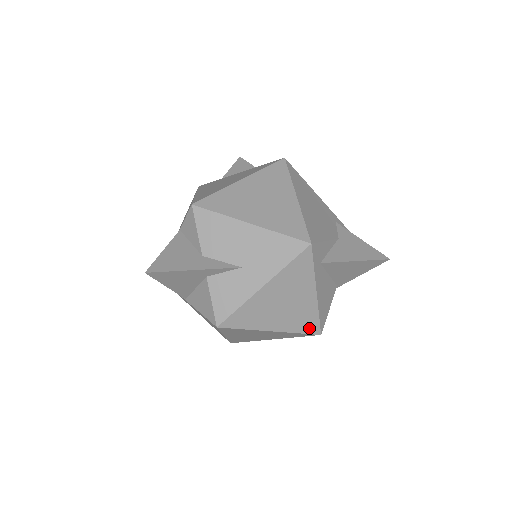
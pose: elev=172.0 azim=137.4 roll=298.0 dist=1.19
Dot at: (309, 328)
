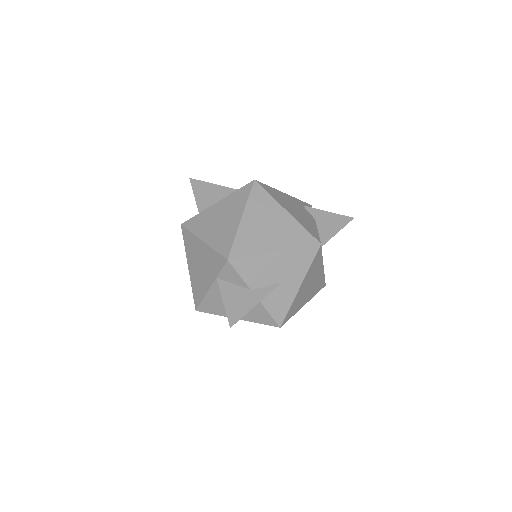
Dot at: (320, 287)
